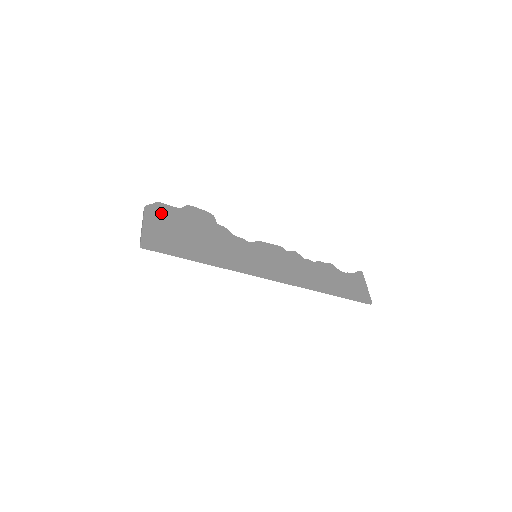
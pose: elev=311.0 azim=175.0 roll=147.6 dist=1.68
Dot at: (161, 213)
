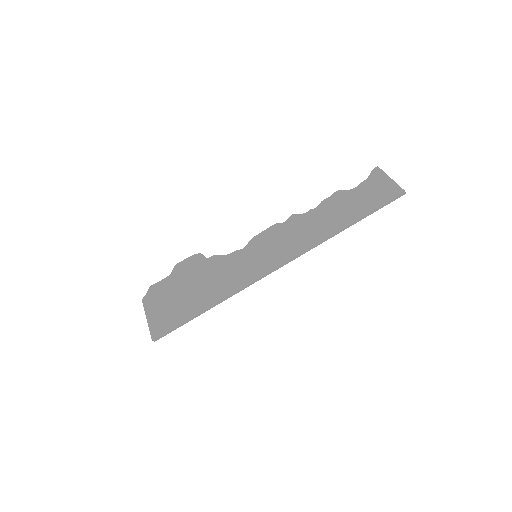
Dot at: (157, 294)
